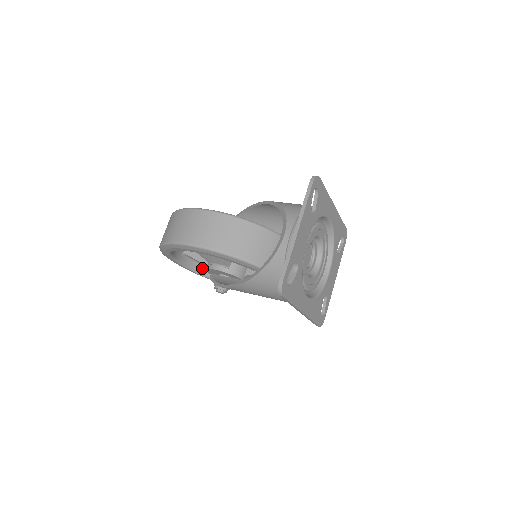
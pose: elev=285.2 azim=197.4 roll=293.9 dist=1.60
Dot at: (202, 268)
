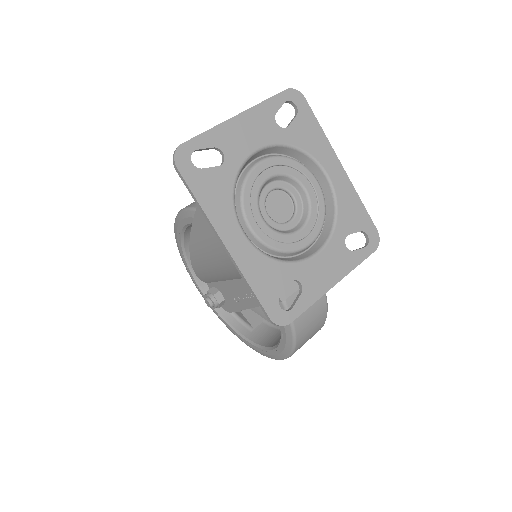
Dot at: (228, 312)
